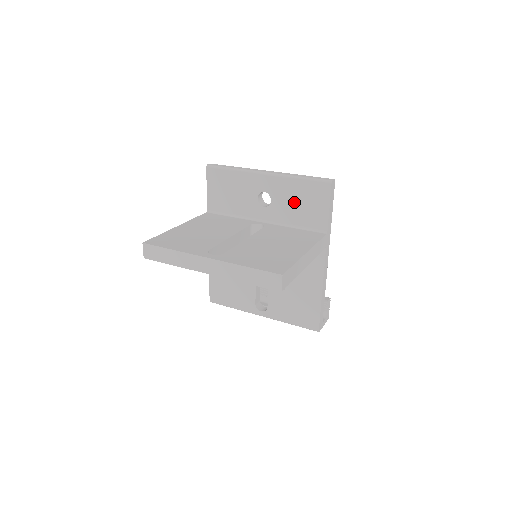
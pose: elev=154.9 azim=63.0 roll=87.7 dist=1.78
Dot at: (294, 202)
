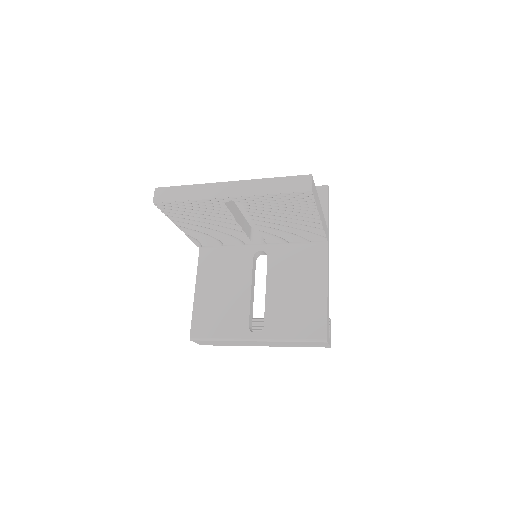
Dot at: occluded
